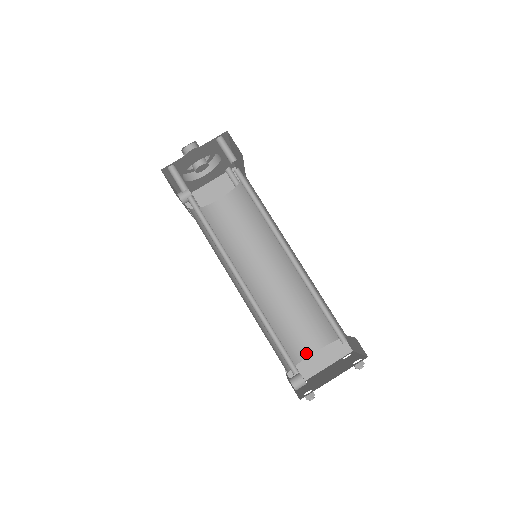
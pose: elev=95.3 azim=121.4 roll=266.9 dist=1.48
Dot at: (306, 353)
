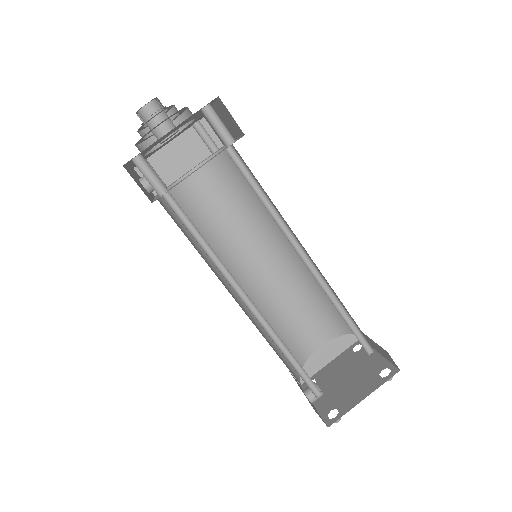
Dot at: (312, 349)
